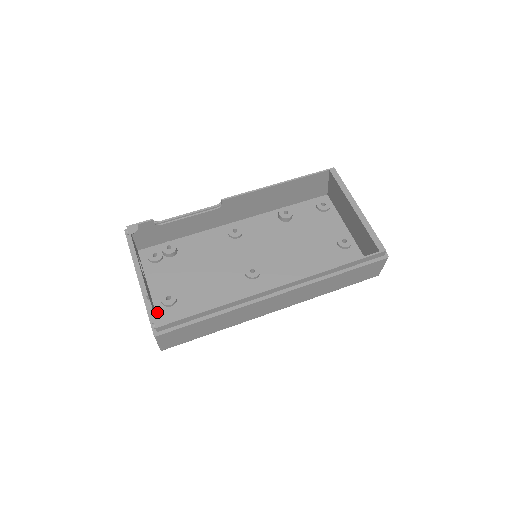
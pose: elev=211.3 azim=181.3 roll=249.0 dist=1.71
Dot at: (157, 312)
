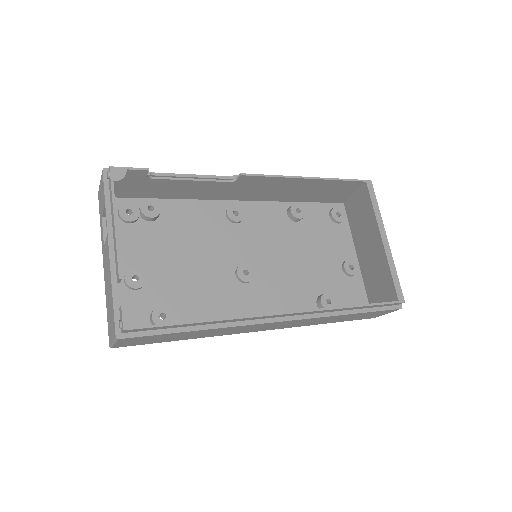
Dot at: occluded
